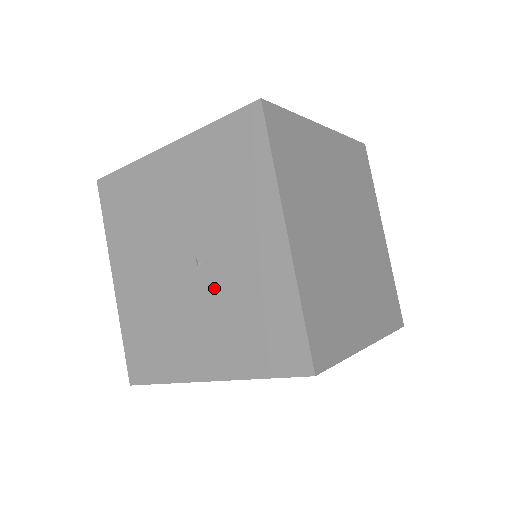
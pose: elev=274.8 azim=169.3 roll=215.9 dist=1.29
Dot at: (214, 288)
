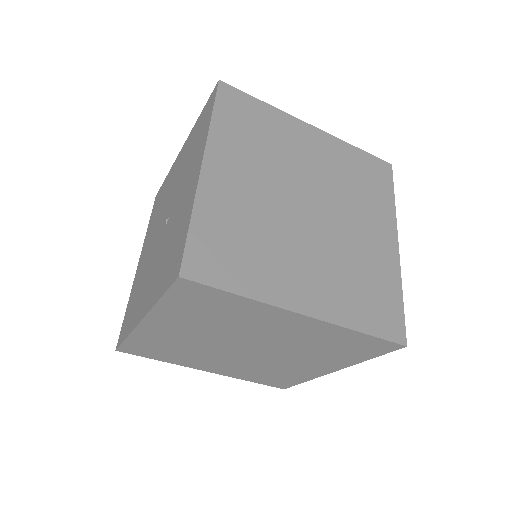
Dot at: (166, 236)
